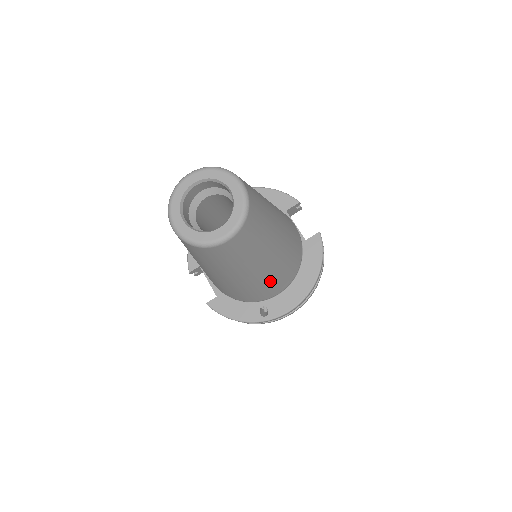
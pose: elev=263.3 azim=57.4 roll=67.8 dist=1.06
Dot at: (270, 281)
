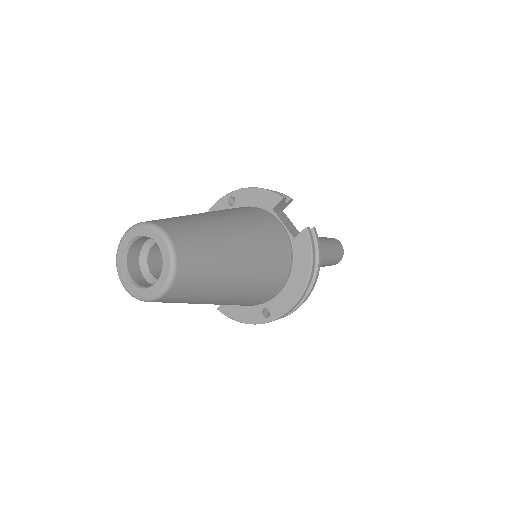
Dot at: (253, 293)
